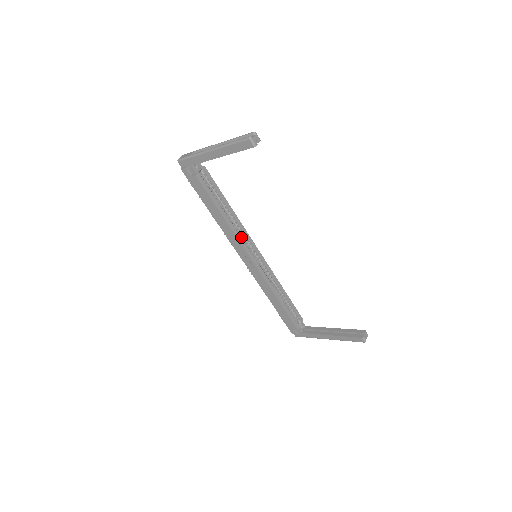
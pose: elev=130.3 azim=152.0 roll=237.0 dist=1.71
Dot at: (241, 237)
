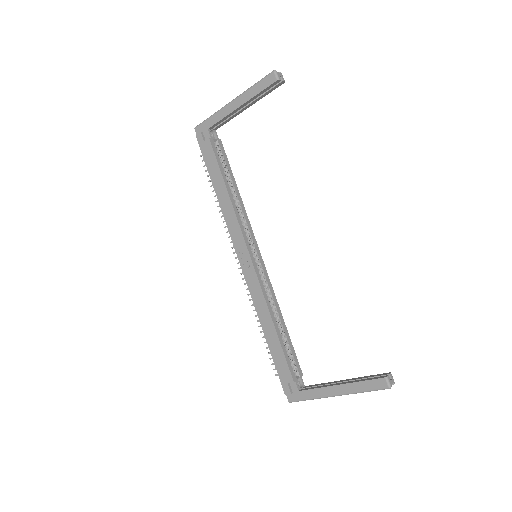
Dot at: (243, 226)
